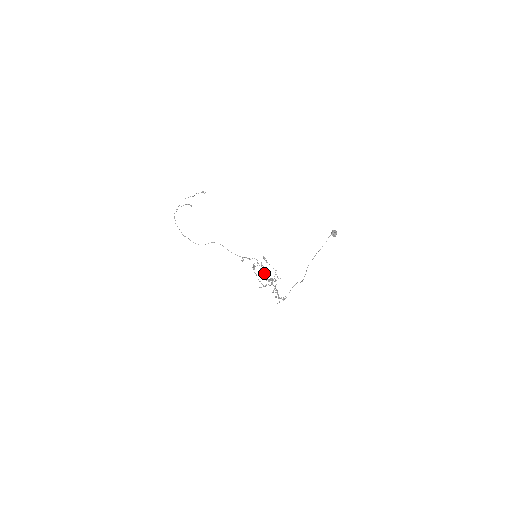
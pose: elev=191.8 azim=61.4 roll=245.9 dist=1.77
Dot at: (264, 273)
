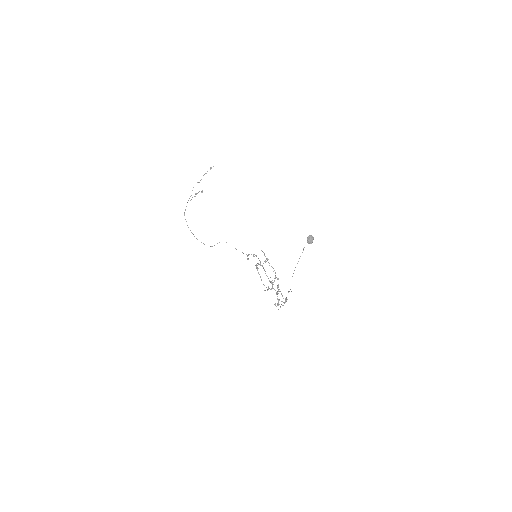
Dot at: occluded
